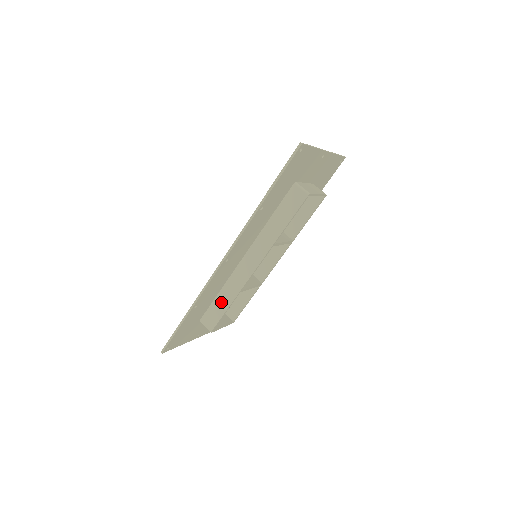
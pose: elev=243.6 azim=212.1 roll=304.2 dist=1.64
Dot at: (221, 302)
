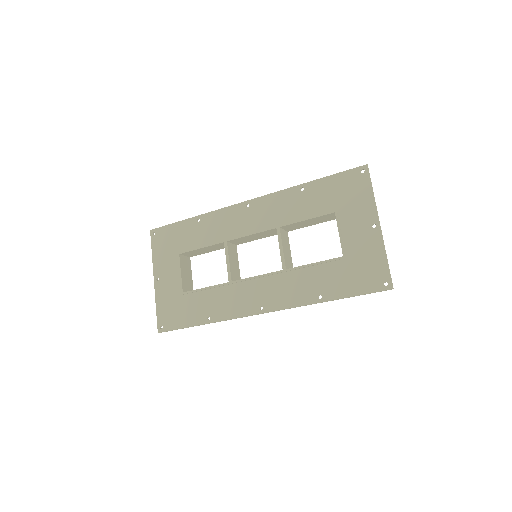
Dot at: occluded
